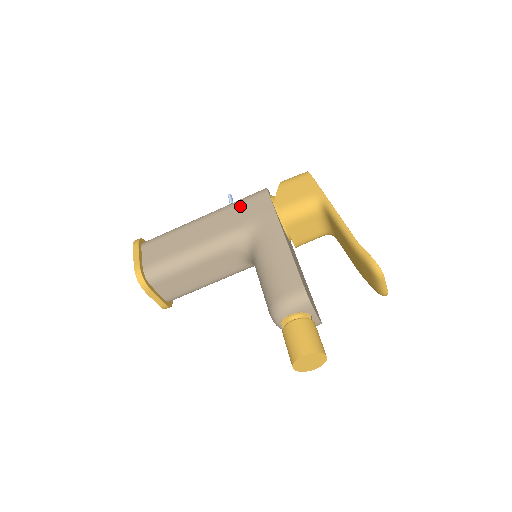
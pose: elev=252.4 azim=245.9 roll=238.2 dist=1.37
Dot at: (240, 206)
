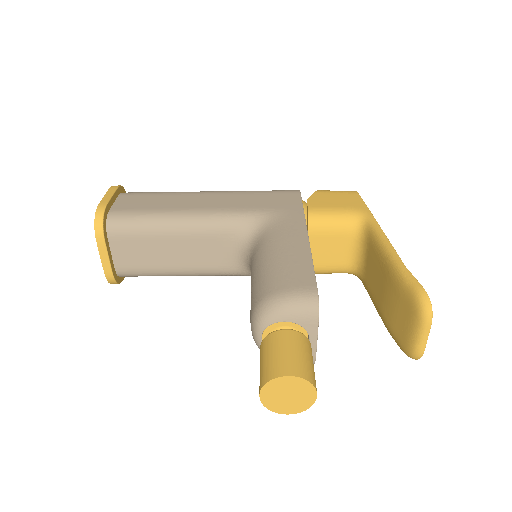
Dot at: (261, 194)
